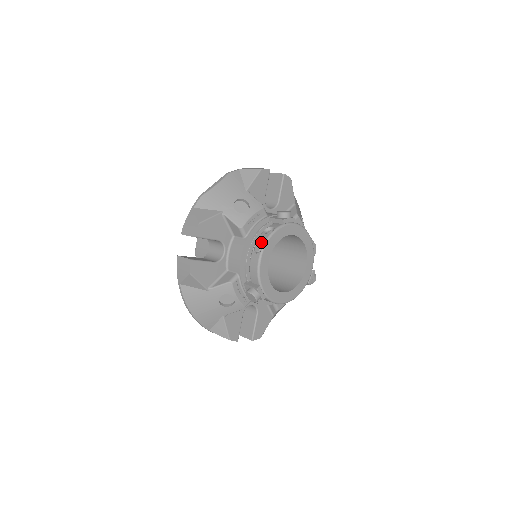
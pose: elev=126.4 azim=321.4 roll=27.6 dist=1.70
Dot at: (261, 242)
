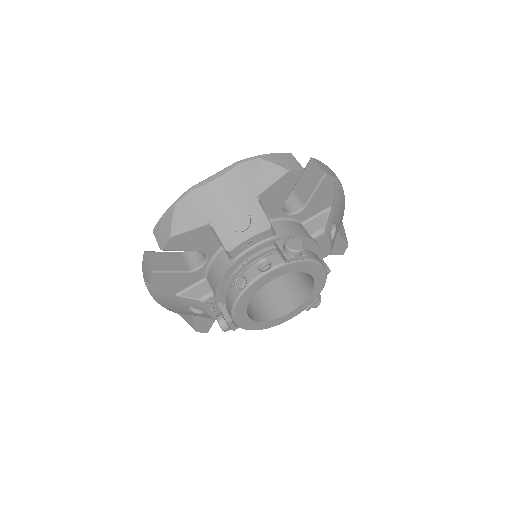
Dot at: (247, 278)
